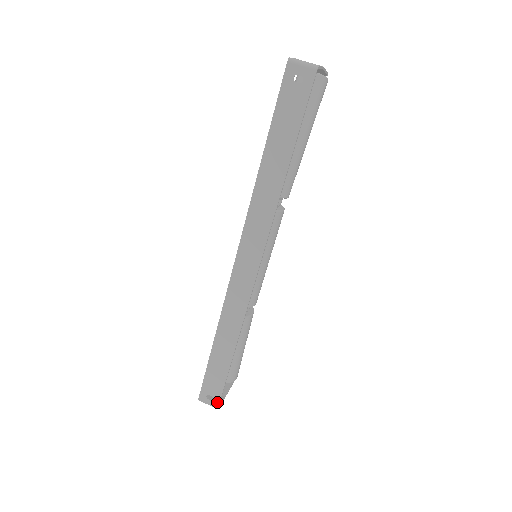
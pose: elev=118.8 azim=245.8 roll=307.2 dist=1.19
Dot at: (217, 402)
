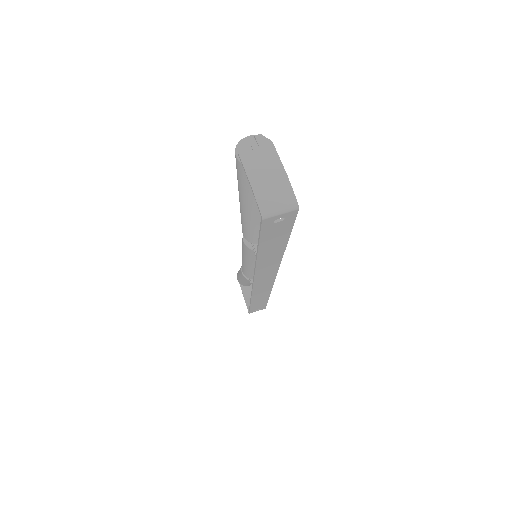
Dot at: (264, 308)
